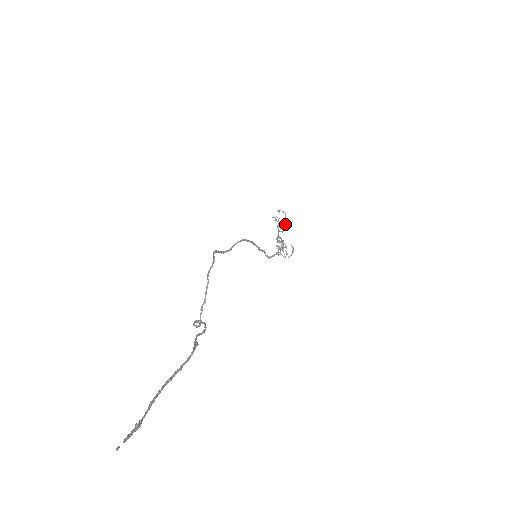
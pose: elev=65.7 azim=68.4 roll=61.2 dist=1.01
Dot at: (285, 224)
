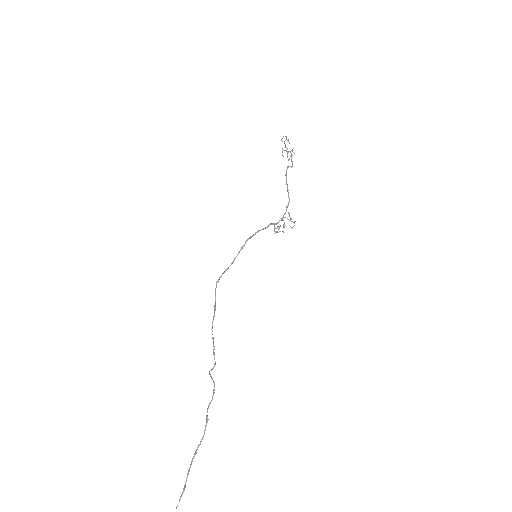
Dot at: (292, 162)
